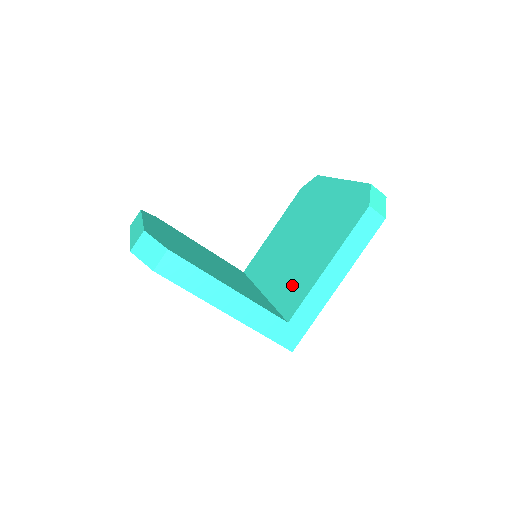
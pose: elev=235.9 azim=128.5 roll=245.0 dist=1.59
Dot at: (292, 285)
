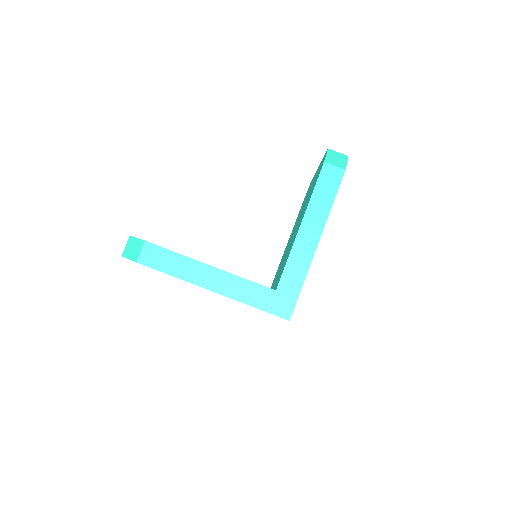
Dot at: occluded
